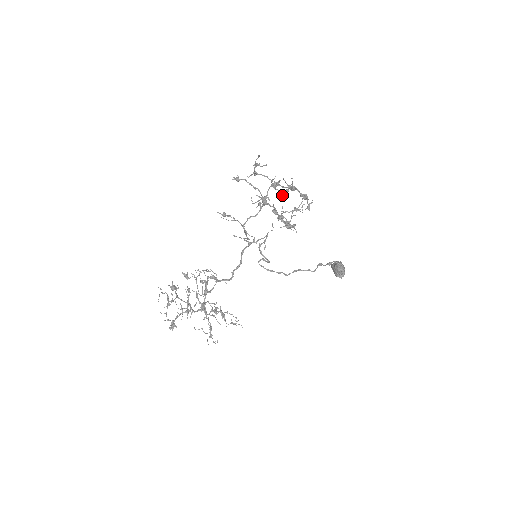
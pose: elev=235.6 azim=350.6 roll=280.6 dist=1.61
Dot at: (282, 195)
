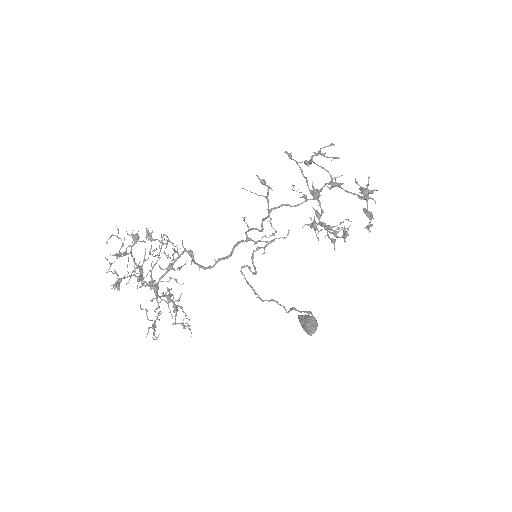
Dot at: (366, 193)
